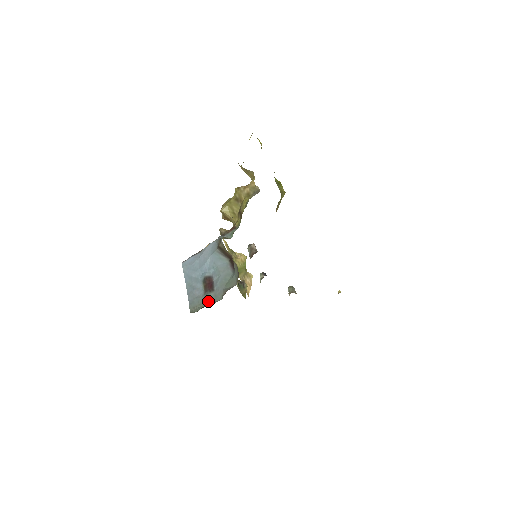
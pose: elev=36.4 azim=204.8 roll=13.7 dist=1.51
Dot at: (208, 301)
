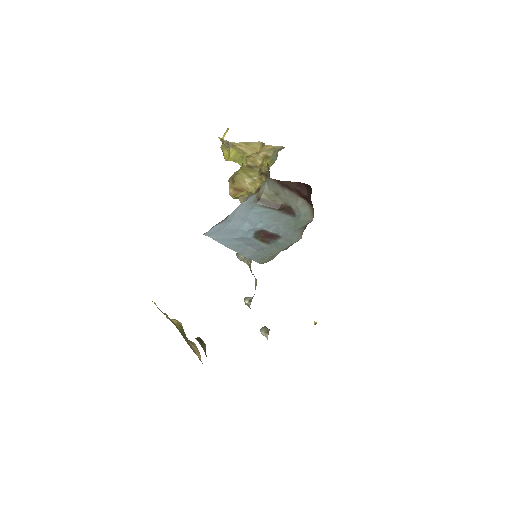
Dot at: (281, 246)
